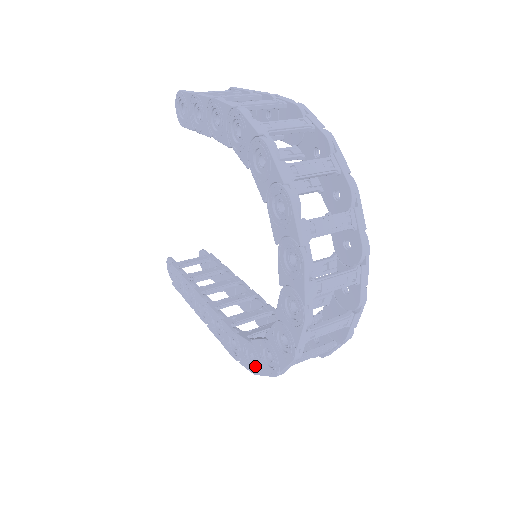
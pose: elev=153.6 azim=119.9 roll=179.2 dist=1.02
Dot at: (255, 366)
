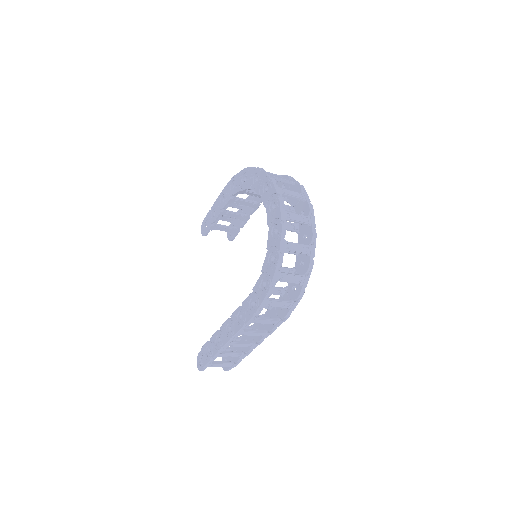
Dot at: (267, 283)
